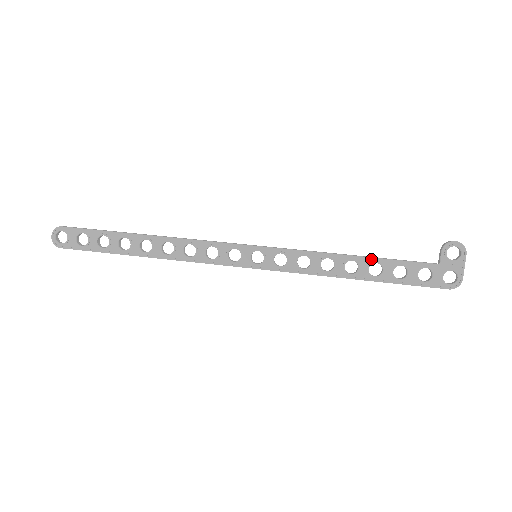
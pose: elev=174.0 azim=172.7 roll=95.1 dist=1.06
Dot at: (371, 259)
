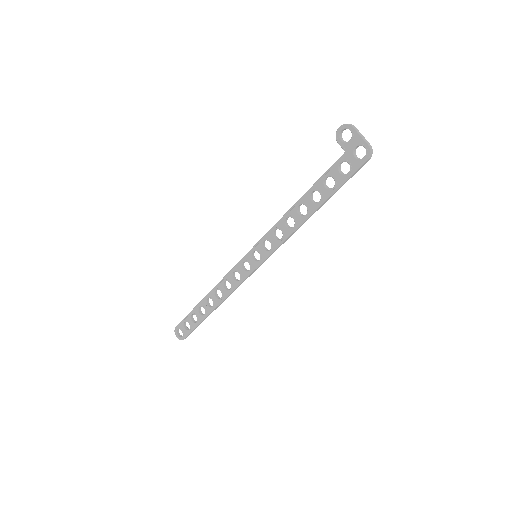
Dot at: (307, 193)
